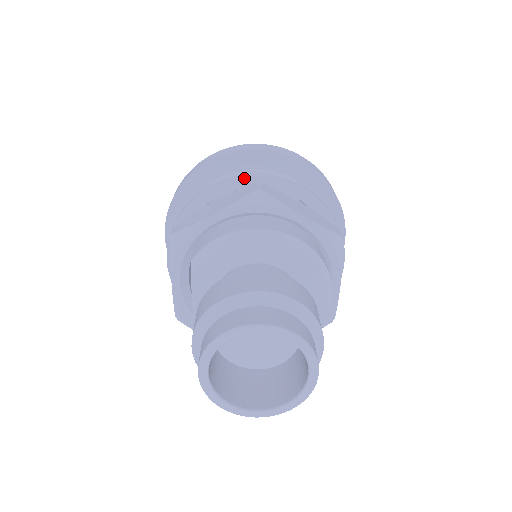
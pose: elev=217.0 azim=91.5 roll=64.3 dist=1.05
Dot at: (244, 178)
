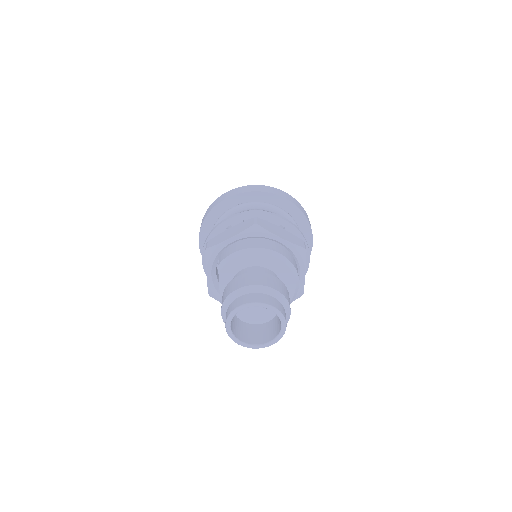
Dot at: (247, 214)
